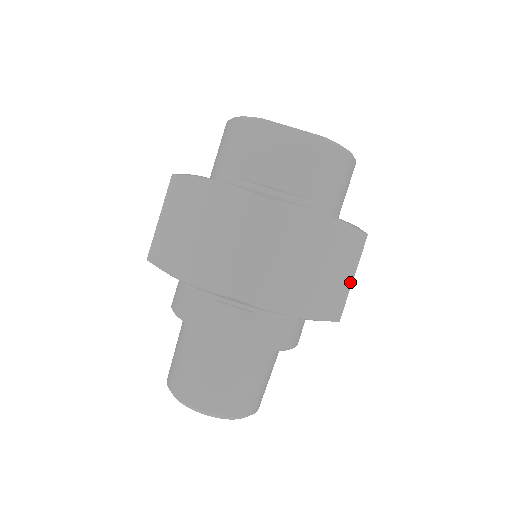
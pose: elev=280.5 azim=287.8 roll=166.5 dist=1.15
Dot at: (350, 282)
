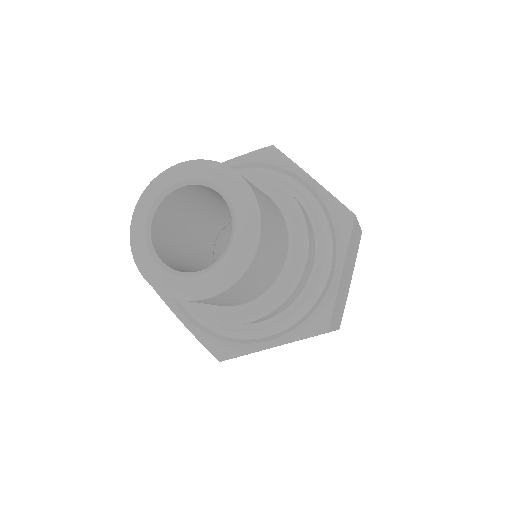
Dot at: occluded
